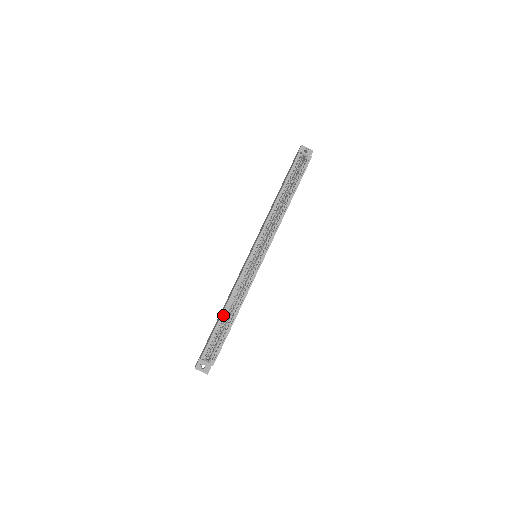
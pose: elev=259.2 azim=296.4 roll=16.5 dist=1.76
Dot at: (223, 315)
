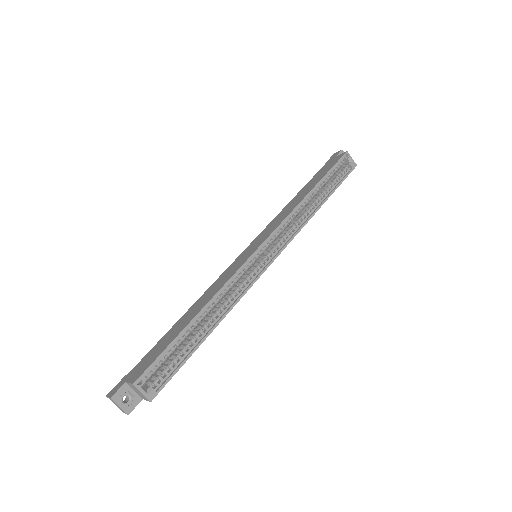
Dot at: (194, 321)
